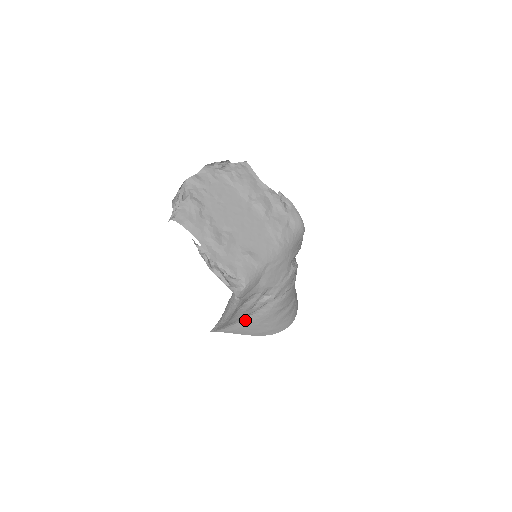
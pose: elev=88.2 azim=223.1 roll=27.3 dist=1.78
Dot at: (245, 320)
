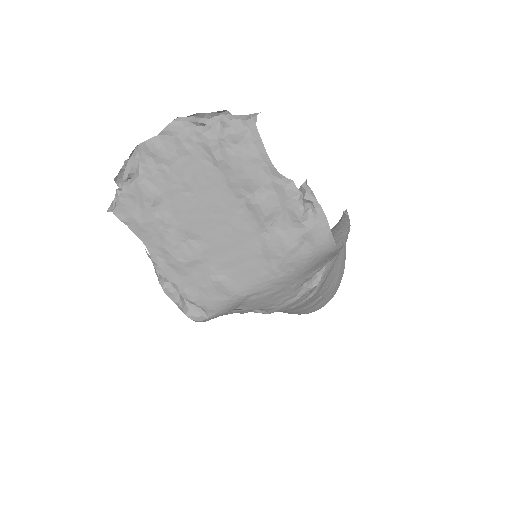
Dot at: occluded
